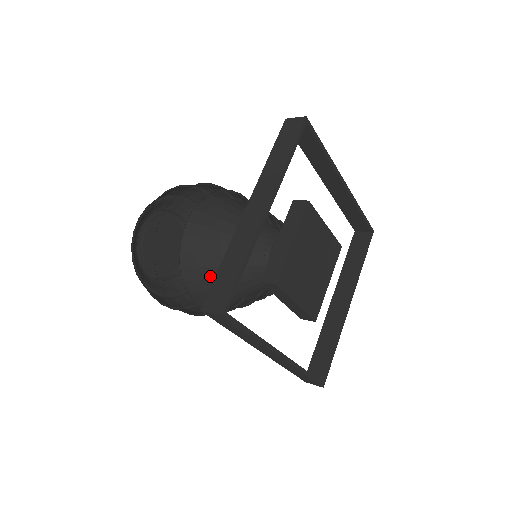
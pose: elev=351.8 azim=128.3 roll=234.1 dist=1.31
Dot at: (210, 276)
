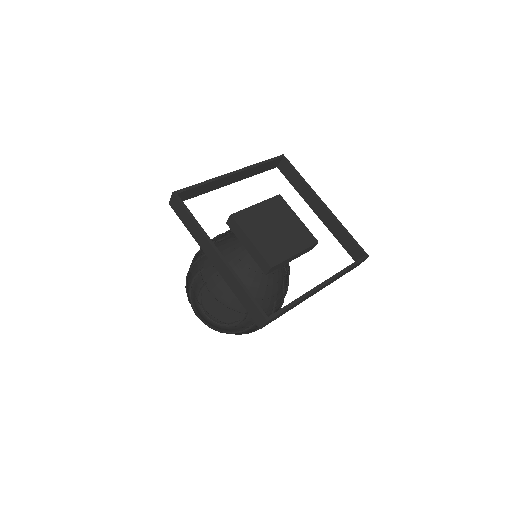
Dot at: occluded
